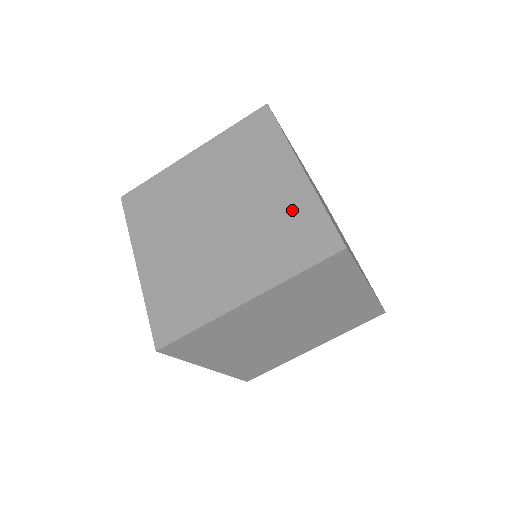
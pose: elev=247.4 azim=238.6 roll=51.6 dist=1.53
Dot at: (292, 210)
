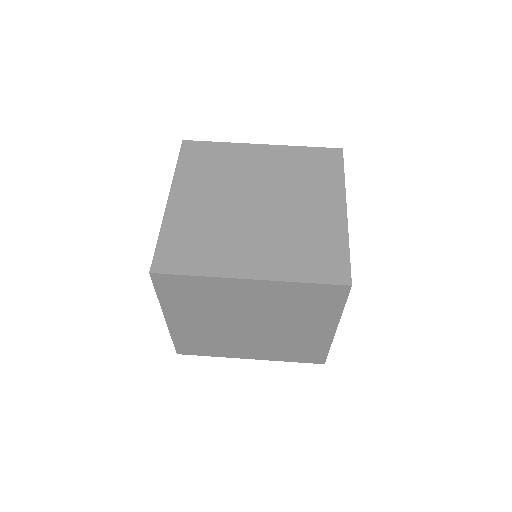
Dot at: (323, 234)
